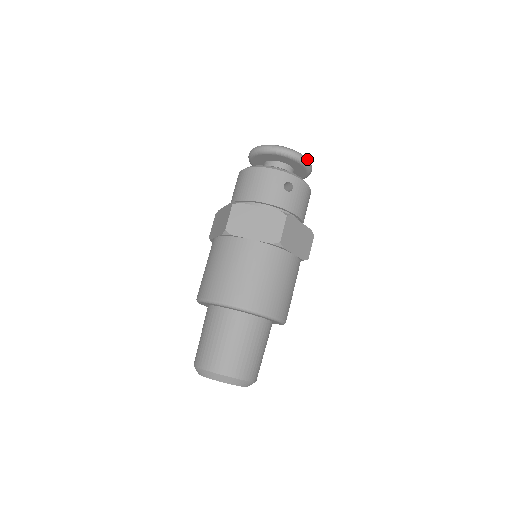
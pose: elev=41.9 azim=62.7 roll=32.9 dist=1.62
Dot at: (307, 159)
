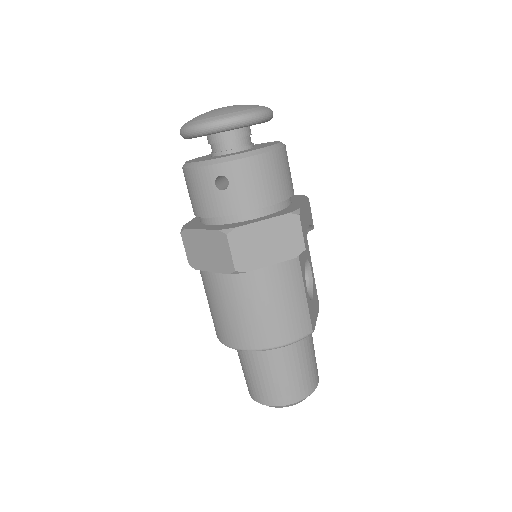
Dot at: (235, 117)
